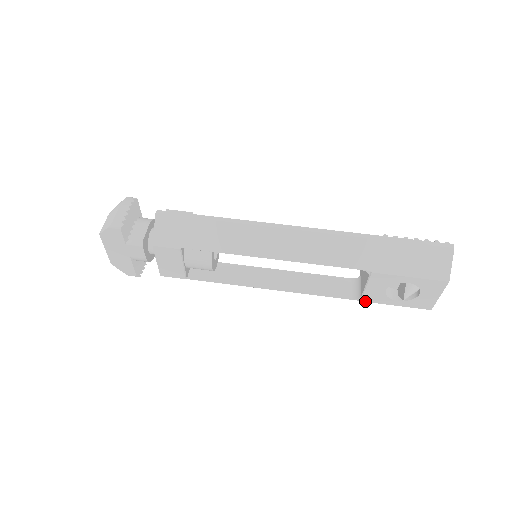
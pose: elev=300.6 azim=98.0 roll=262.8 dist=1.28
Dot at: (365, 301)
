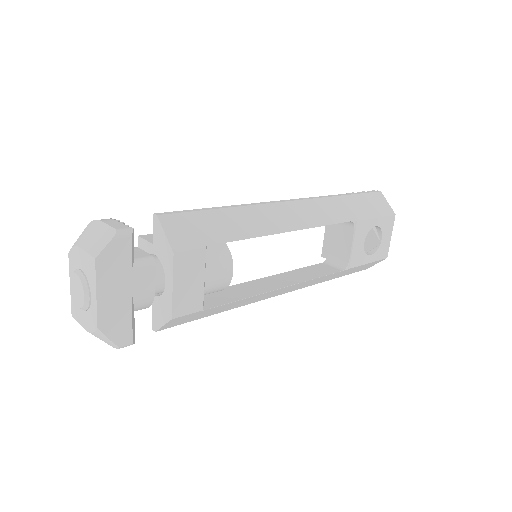
Dot at: (352, 267)
